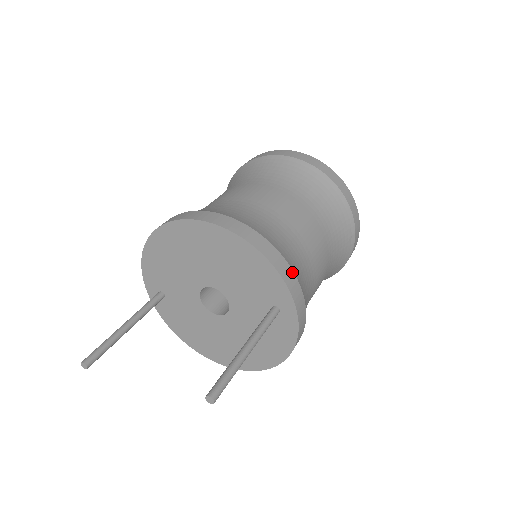
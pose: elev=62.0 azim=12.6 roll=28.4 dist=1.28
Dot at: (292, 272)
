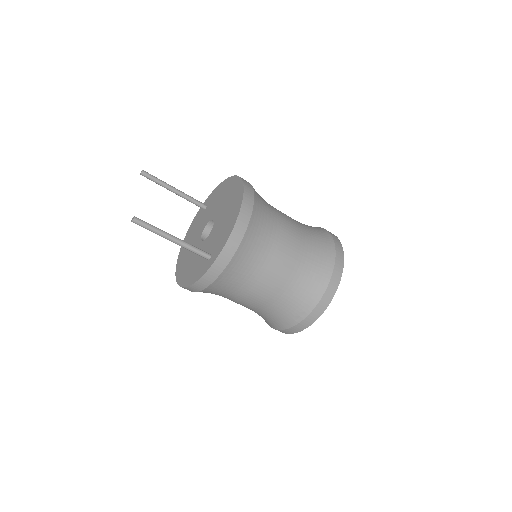
Dot at: (234, 252)
